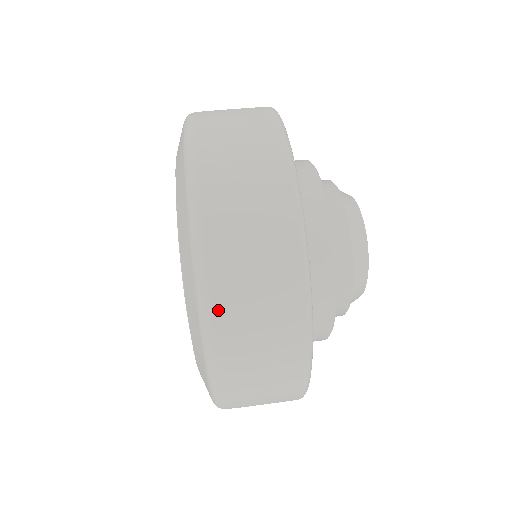
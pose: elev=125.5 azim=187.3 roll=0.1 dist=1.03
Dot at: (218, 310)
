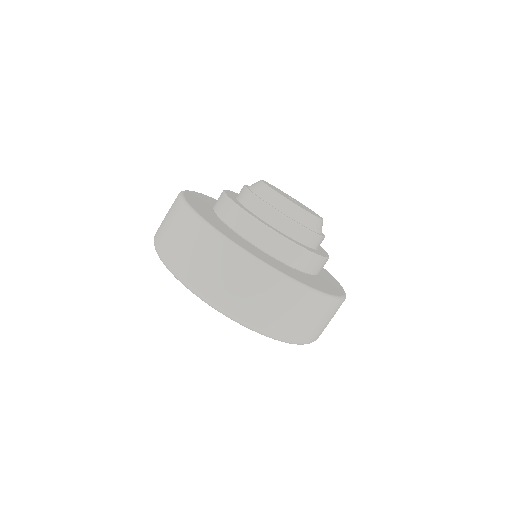
Dot at: (300, 338)
